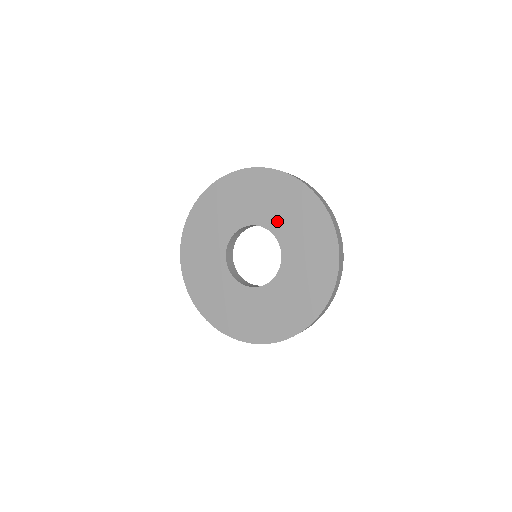
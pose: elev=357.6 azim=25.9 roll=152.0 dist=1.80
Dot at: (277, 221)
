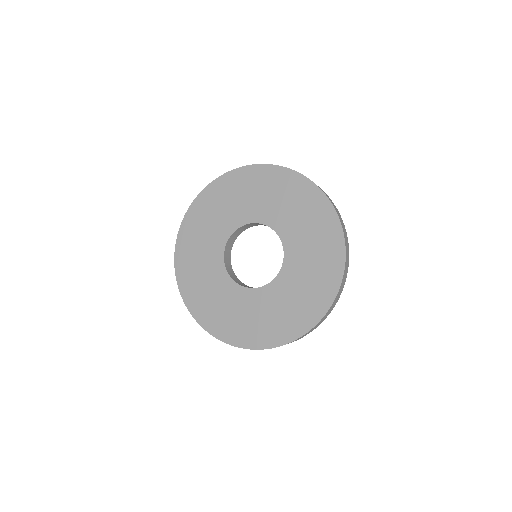
Dot at: (296, 245)
